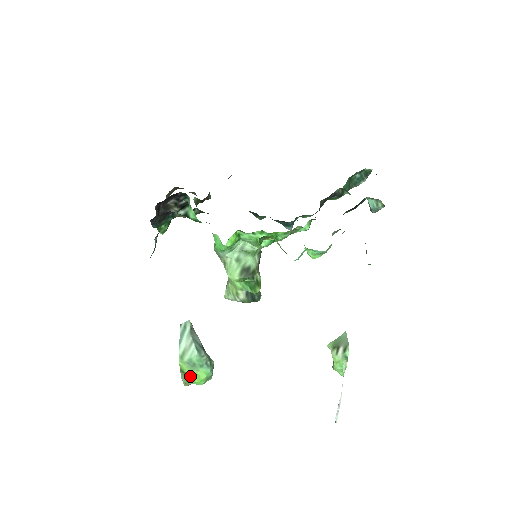
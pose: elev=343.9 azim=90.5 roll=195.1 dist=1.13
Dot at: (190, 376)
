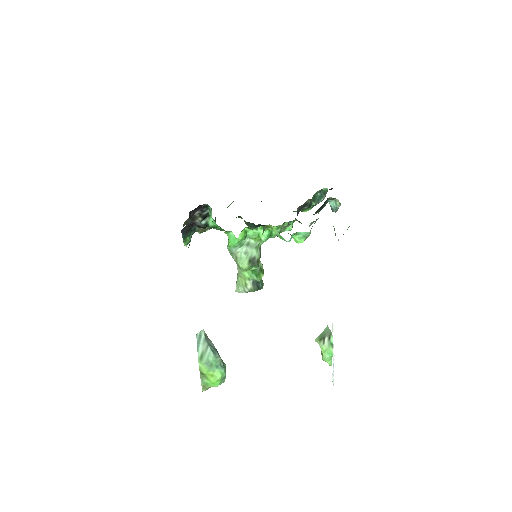
Dot at: (208, 377)
